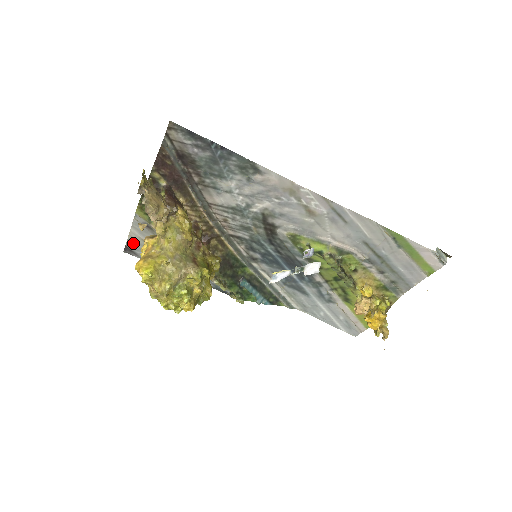
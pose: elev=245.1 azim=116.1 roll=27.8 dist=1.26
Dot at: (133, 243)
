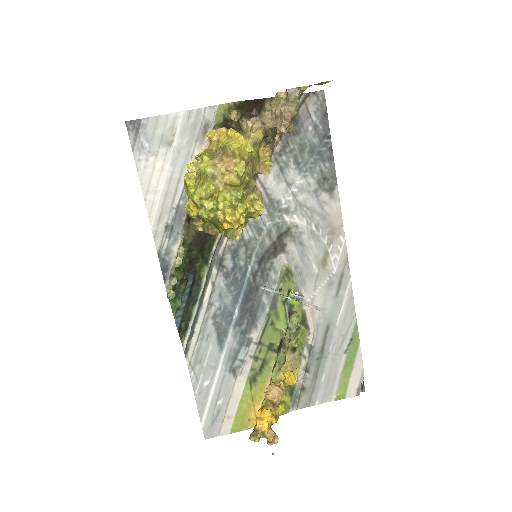
Dot at: (155, 125)
